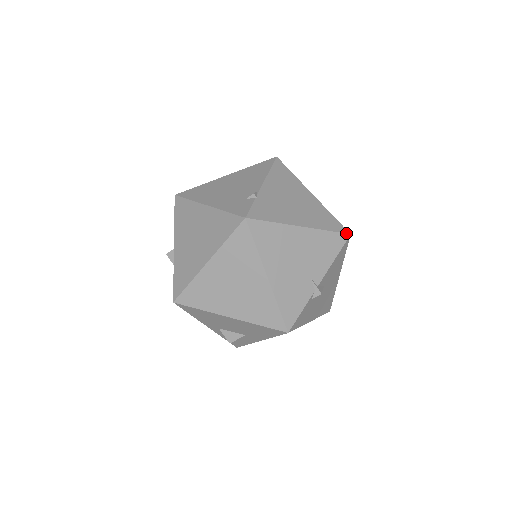
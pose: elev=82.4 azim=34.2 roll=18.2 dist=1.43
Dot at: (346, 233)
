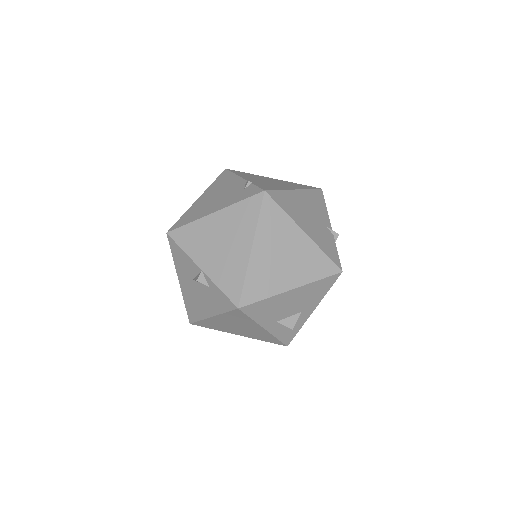
Dot at: (319, 189)
